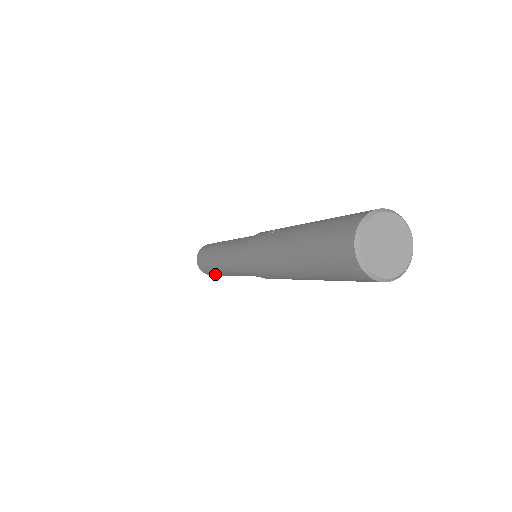
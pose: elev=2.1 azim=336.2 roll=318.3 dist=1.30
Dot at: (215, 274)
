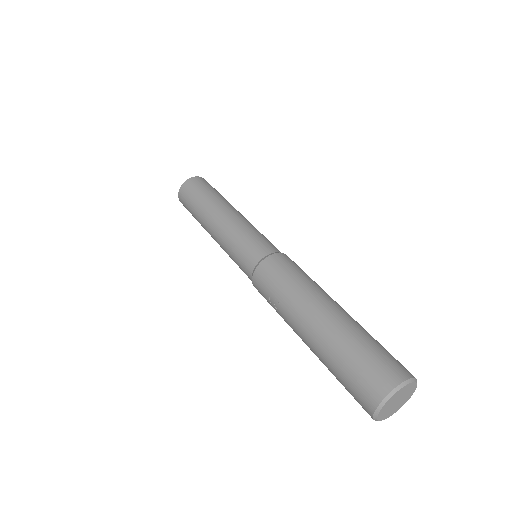
Dot at: occluded
